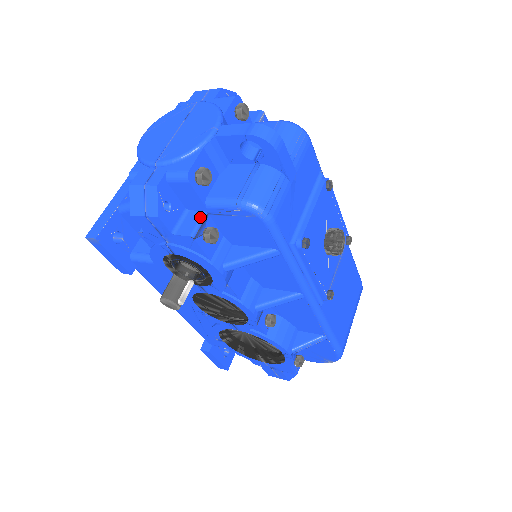
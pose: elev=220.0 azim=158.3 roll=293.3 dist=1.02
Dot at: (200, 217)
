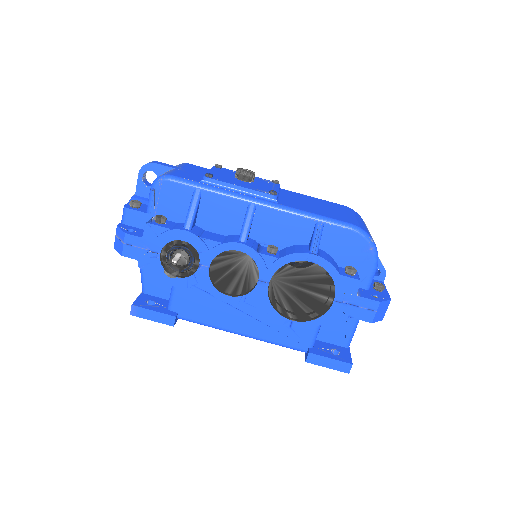
Dot at: occluded
